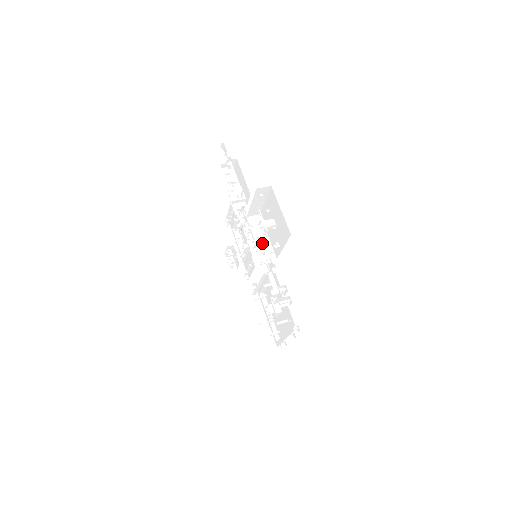
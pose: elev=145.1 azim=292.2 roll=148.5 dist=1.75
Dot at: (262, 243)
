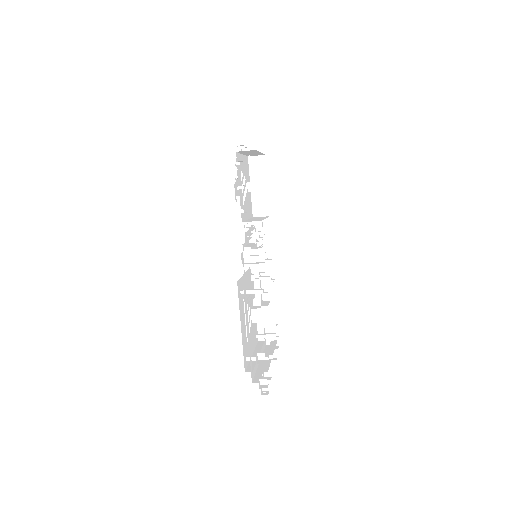
Dot at: occluded
